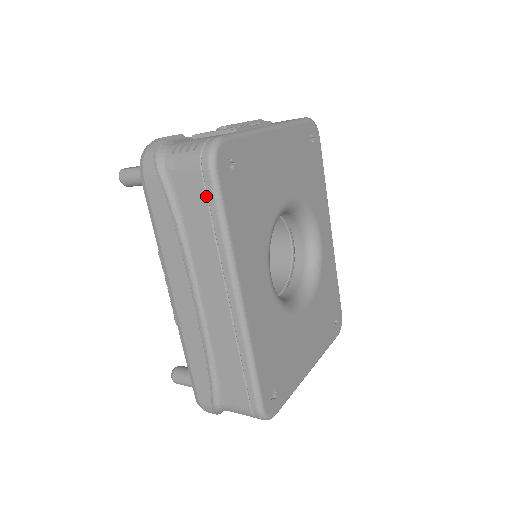
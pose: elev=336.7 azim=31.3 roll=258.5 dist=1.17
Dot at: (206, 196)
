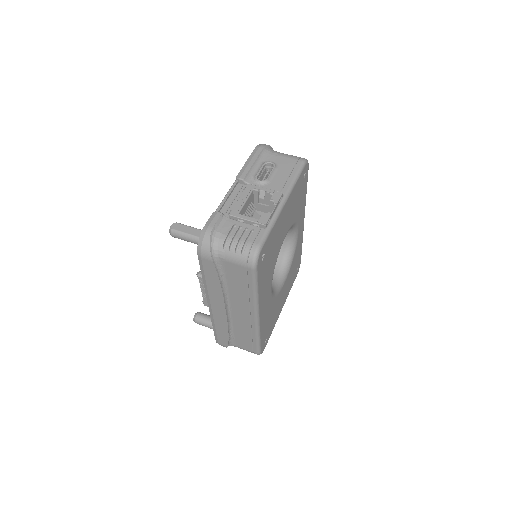
Dot at: (247, 278)
